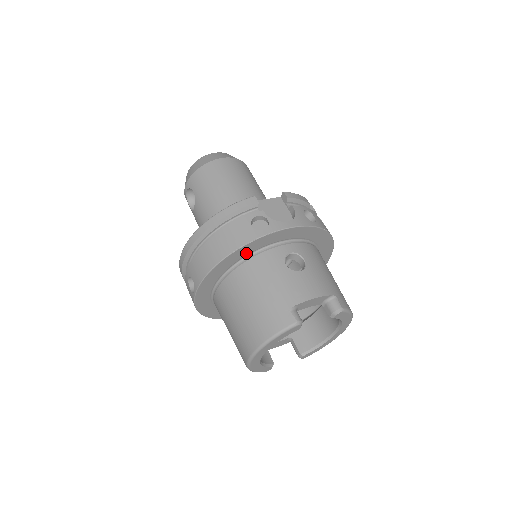
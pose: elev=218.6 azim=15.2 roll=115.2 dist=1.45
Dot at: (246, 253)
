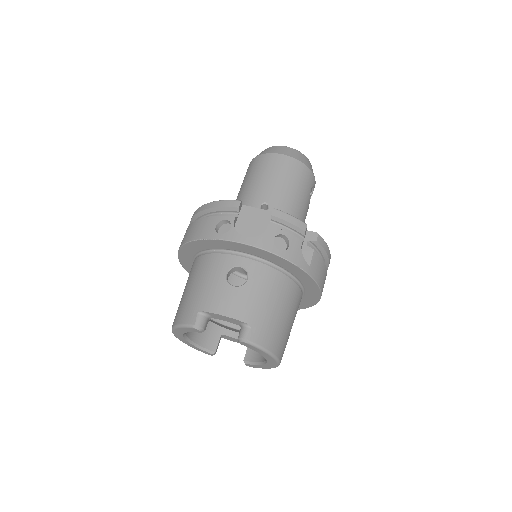
Dot at: (207, 247)
